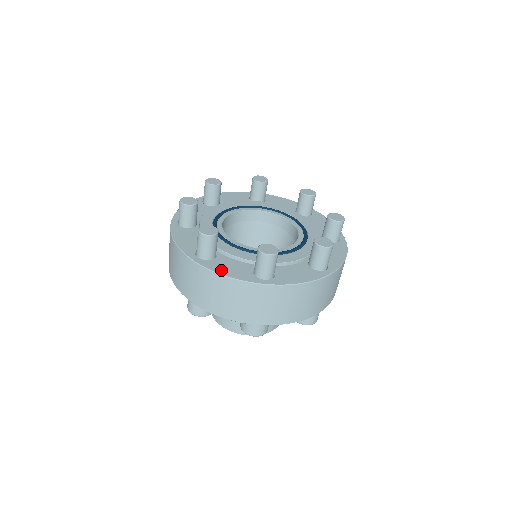
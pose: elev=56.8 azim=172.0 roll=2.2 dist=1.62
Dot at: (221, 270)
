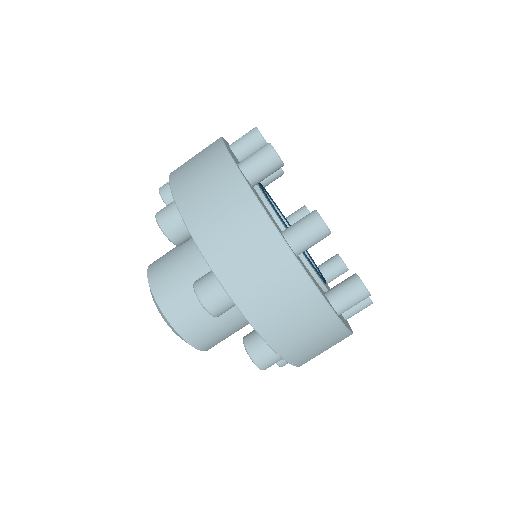
Dot at: occluded
